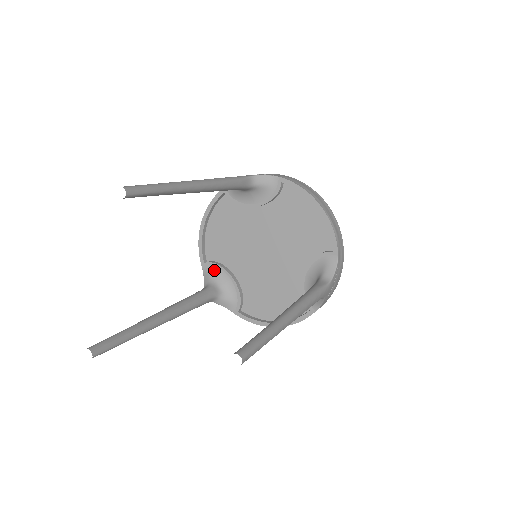
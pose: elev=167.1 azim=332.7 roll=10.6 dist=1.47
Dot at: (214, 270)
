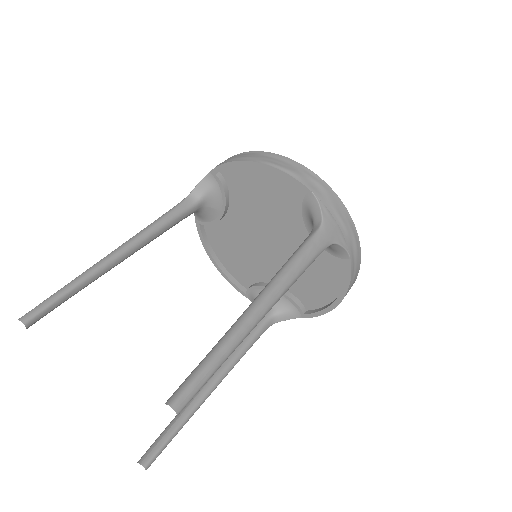
Dot at: (255, 294)
